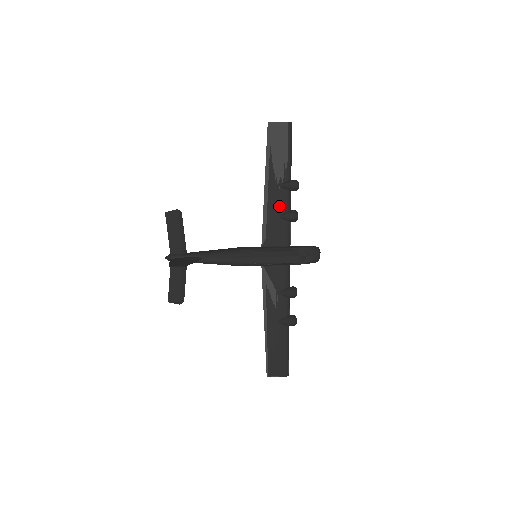
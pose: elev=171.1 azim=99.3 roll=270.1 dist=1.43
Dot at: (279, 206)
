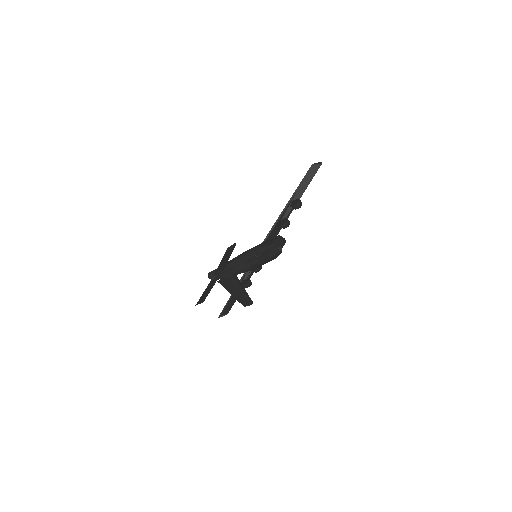
Dot at: (284, 220)
